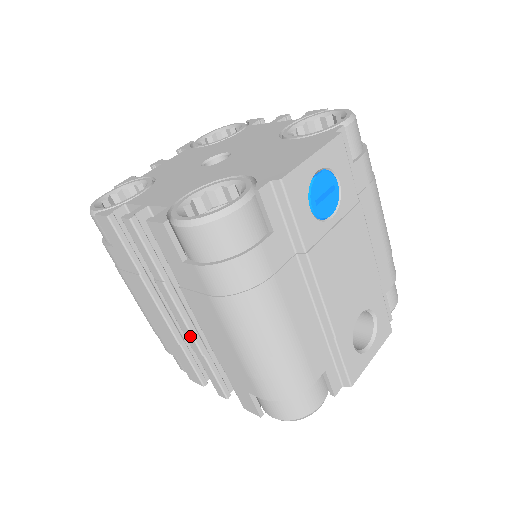
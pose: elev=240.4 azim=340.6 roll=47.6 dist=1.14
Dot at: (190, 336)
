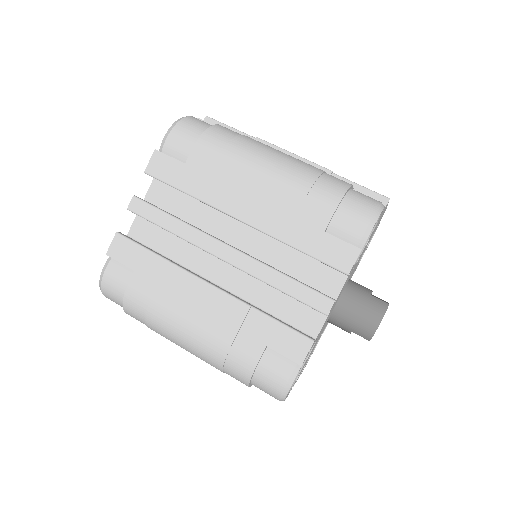
Dot at: (245, 258)
